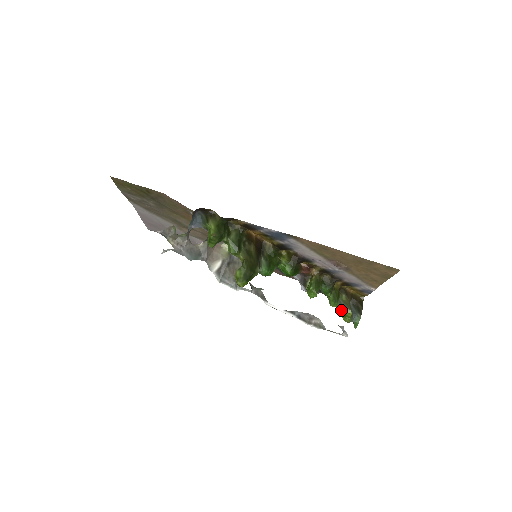
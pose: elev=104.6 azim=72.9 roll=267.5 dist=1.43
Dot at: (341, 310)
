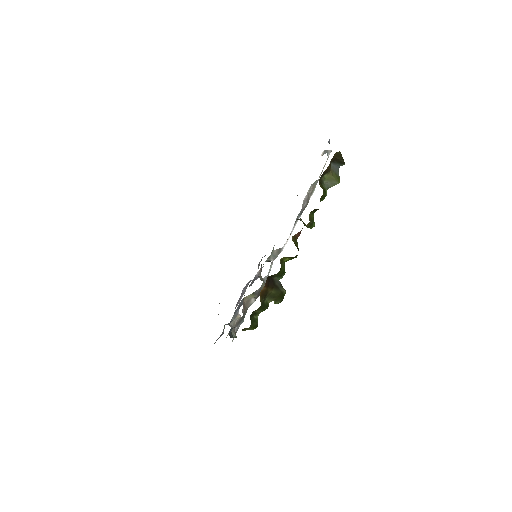
Dot at: occluded
